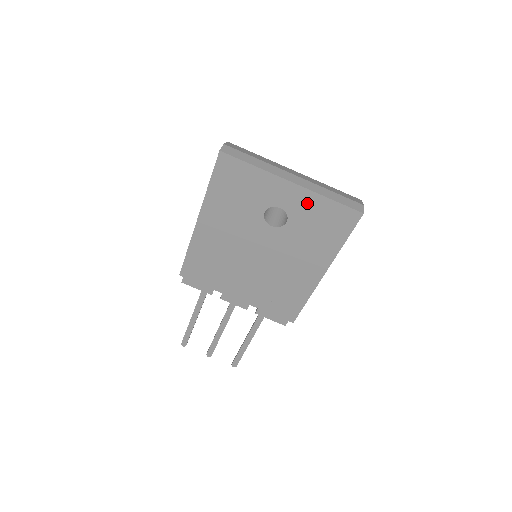
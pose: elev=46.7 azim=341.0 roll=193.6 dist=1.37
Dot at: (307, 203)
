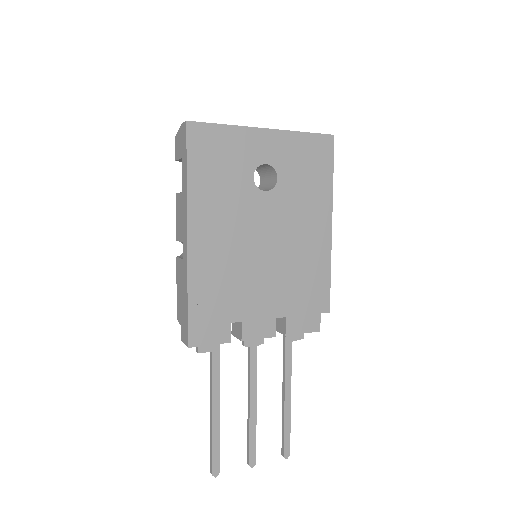
Dot at: (287, 146)
